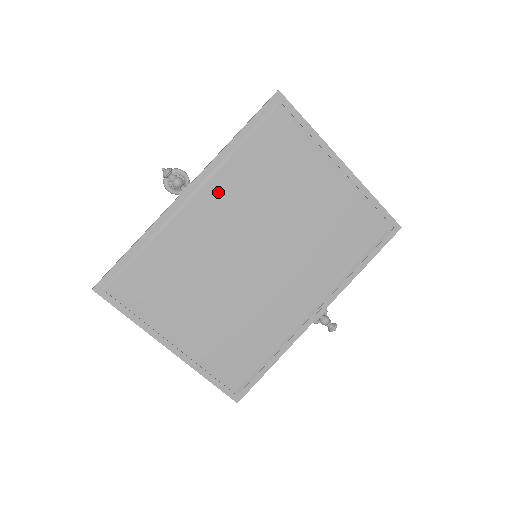
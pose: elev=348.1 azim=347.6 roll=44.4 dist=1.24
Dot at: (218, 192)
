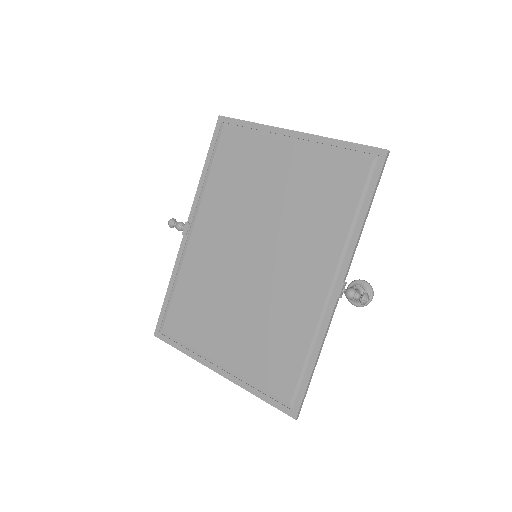
Dot at: (207, 217)
